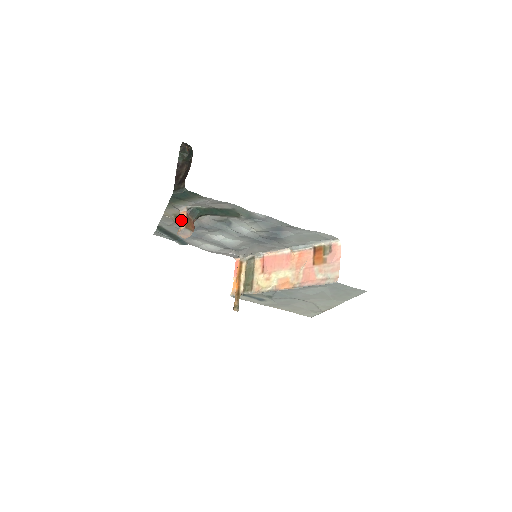
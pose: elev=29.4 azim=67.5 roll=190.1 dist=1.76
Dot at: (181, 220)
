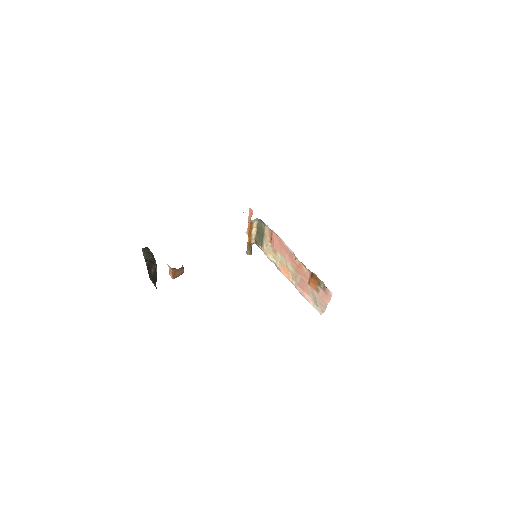
Dot at: occluded
